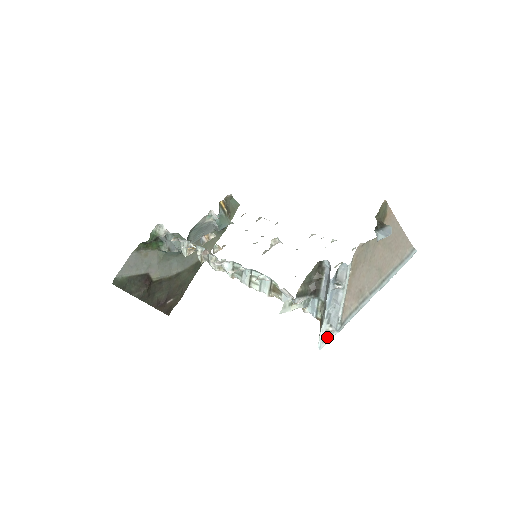
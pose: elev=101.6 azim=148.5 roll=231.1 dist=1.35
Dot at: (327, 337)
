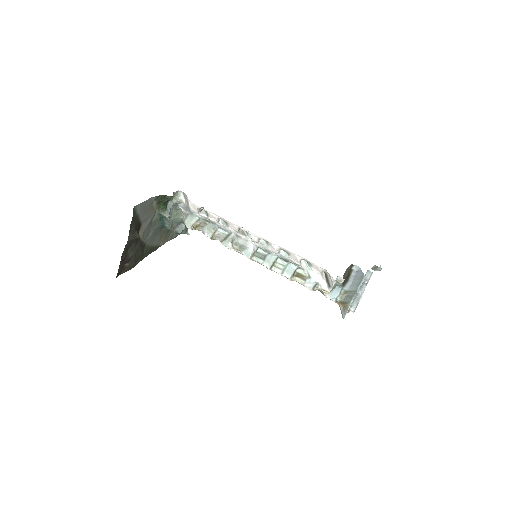
Dot at: occluded
